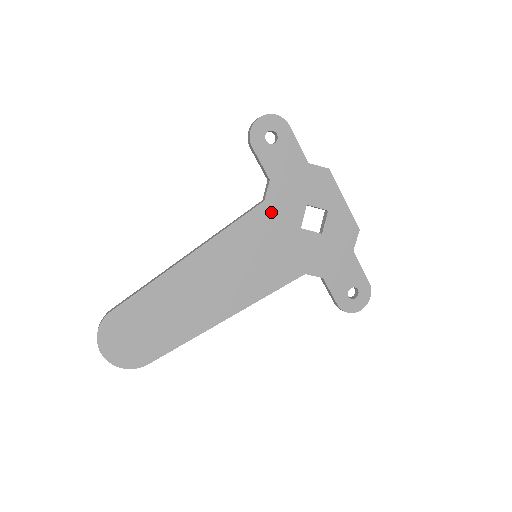
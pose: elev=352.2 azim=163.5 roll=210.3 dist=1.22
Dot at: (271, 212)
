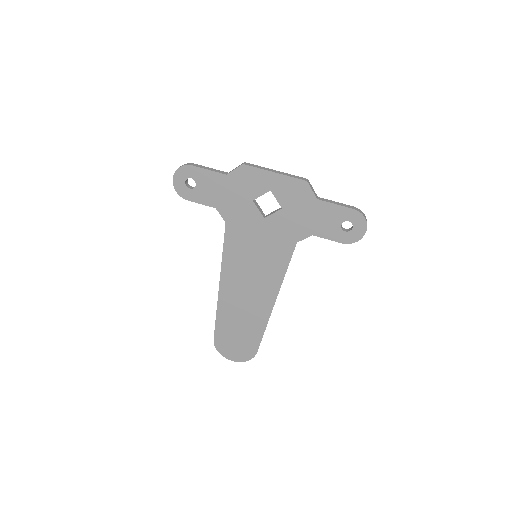
Dot at: (236, 226)
